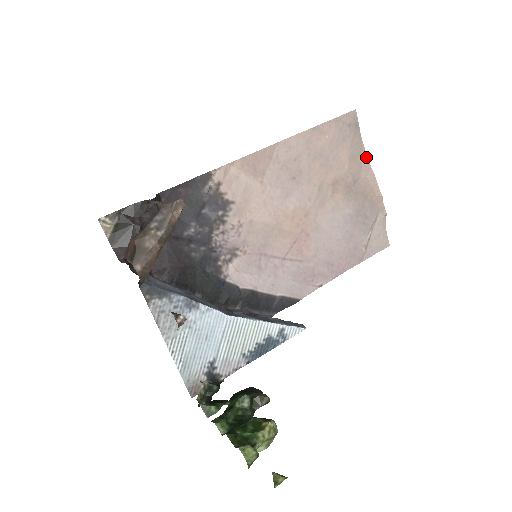
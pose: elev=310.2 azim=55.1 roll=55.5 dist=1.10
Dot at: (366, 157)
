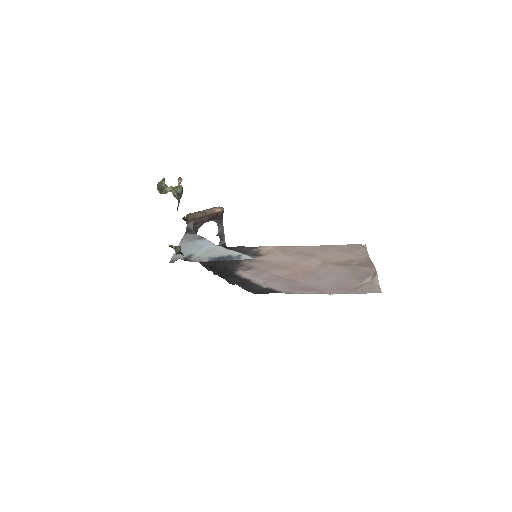
Dot at: (369, 258)
